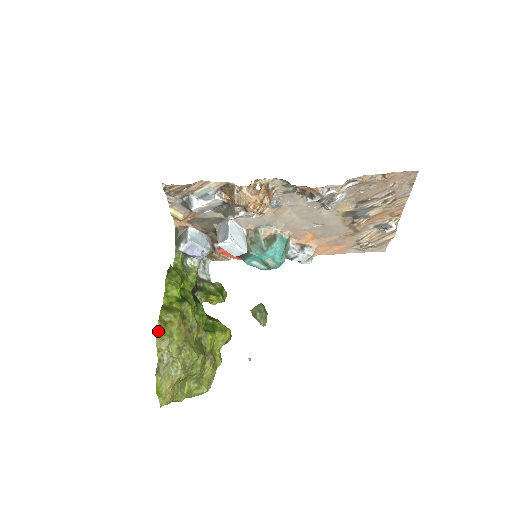
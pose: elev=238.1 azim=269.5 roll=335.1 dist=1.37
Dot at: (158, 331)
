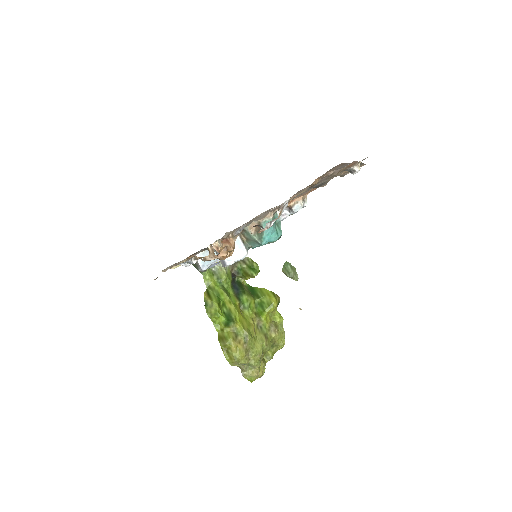
Dot at: (226, 359)
